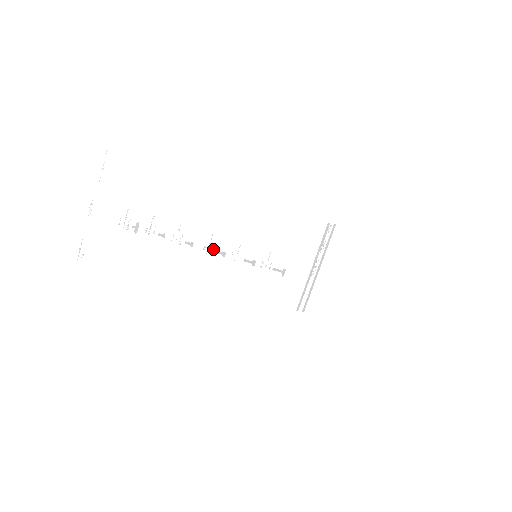
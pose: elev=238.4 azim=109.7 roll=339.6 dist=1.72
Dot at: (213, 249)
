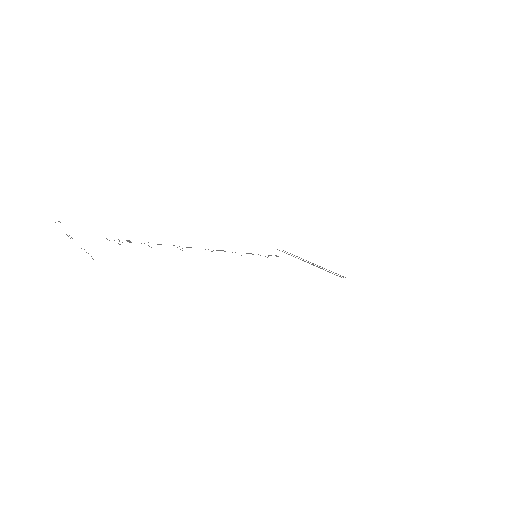
Dot at: (213, 250)
